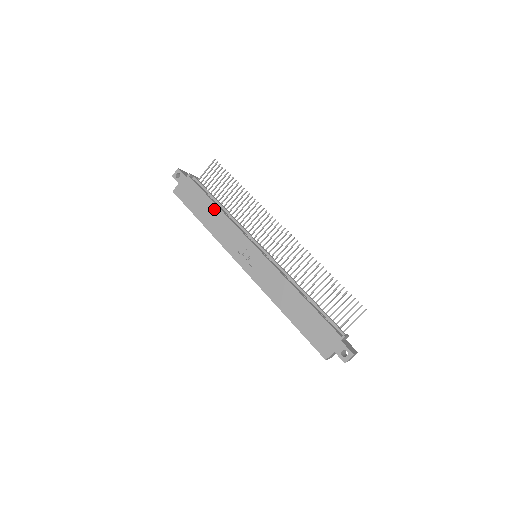
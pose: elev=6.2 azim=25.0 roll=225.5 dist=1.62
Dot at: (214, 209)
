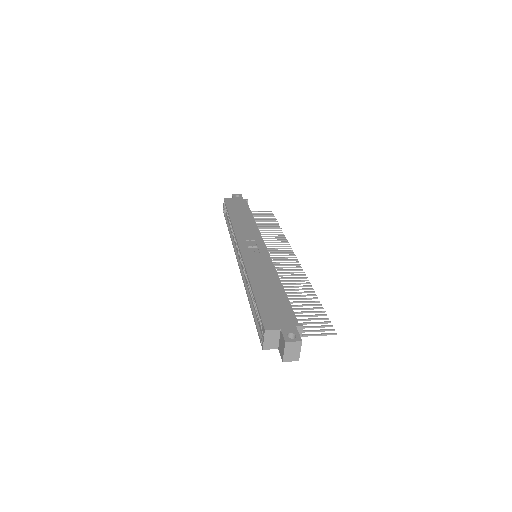
Dot at: (249, 217)
